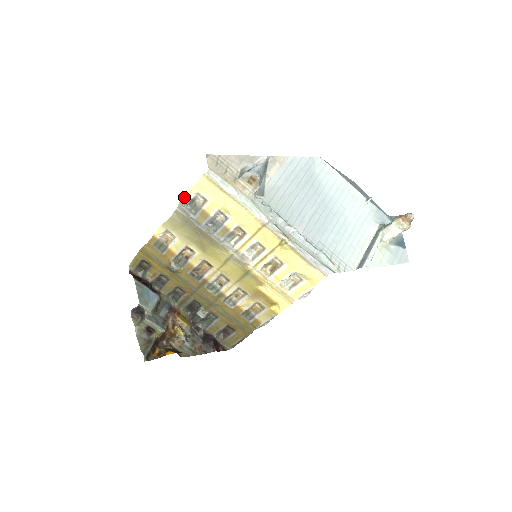
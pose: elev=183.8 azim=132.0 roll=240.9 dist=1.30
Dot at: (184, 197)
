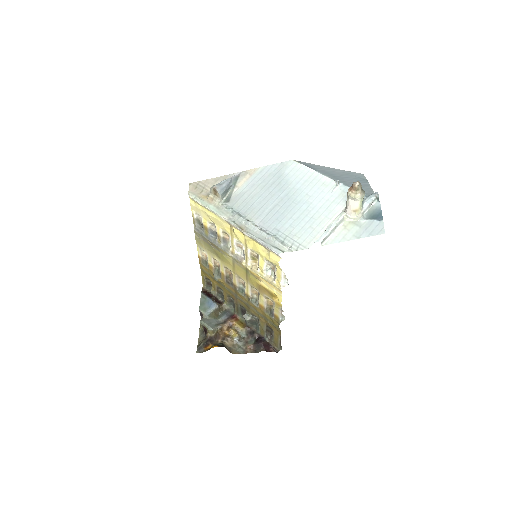
Dot at: (193, 219)
